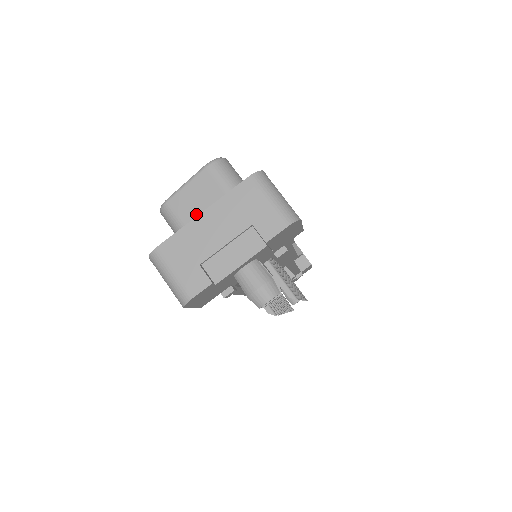
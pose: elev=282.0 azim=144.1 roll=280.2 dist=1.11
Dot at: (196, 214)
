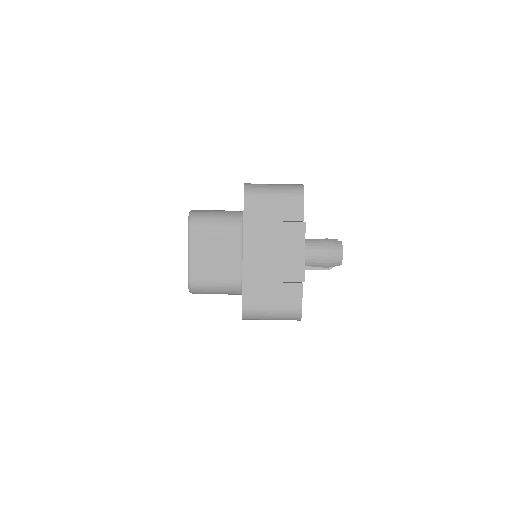
Dot at: (219, 265)
